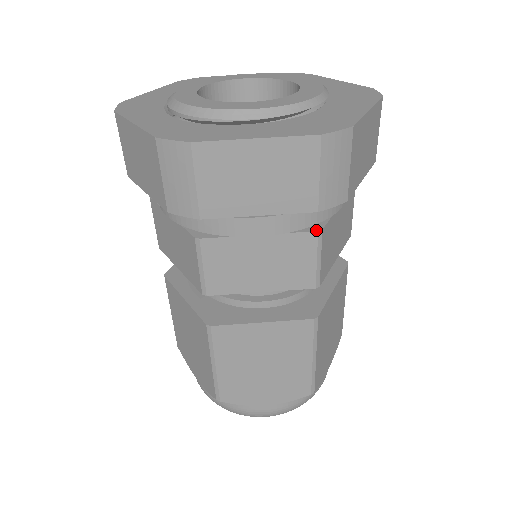
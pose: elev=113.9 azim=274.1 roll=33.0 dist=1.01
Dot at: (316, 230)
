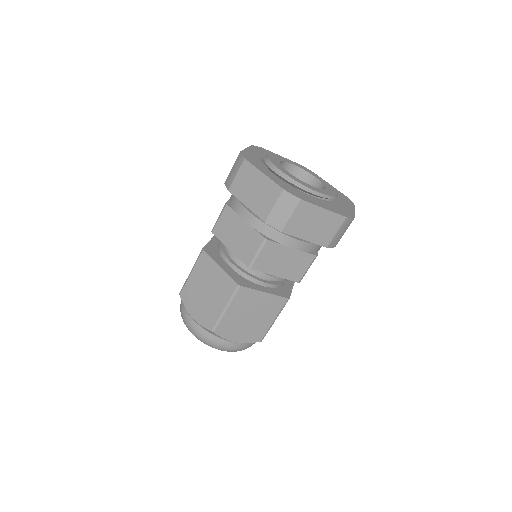
Dot at: (265, 237)
